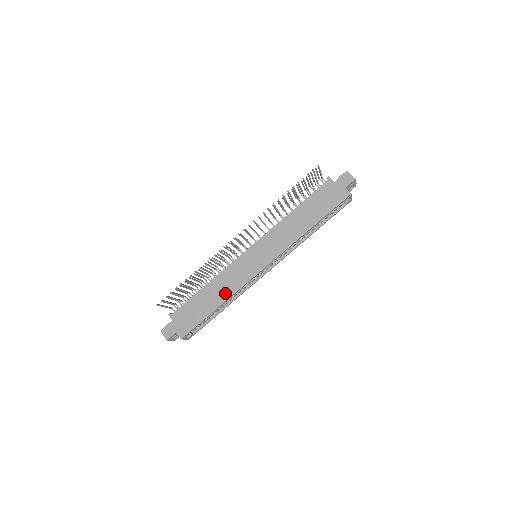
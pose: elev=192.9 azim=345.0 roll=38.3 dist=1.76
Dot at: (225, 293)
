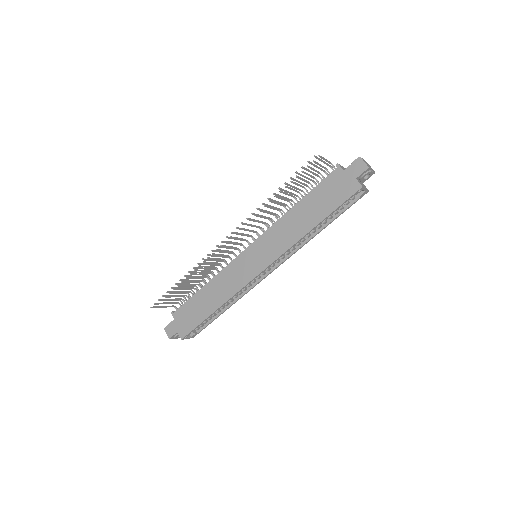
Dot at: (222, 296)
